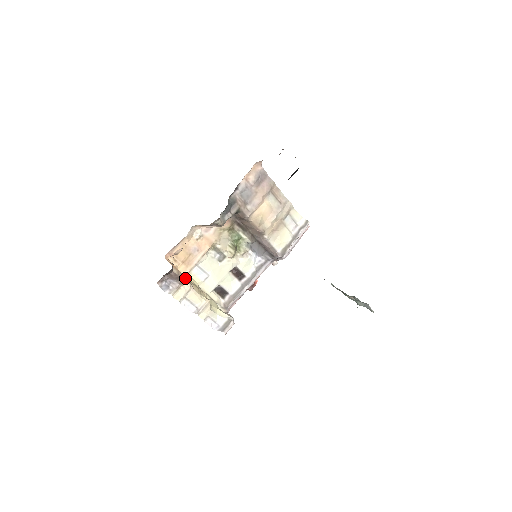
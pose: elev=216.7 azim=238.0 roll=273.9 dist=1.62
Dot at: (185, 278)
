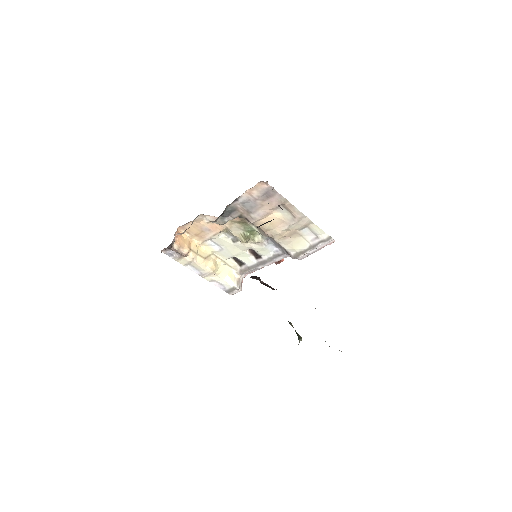
Dot at: (187, 253)
